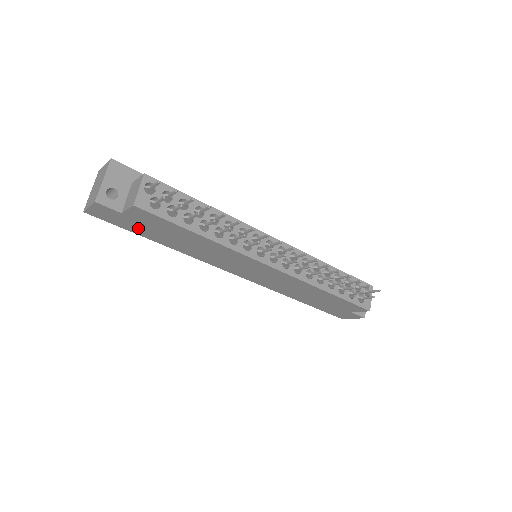
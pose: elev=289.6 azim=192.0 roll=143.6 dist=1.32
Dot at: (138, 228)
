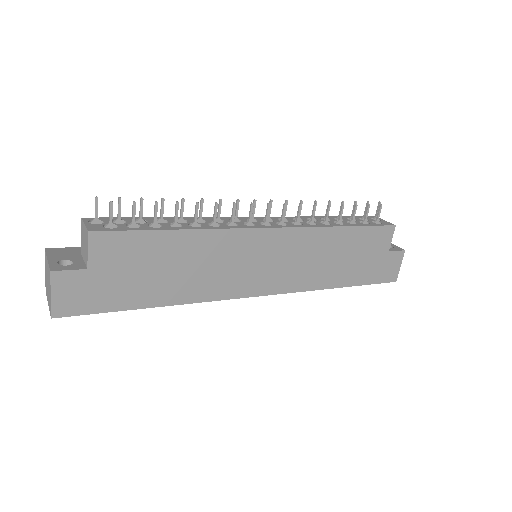
Dot at: (120, 291)
